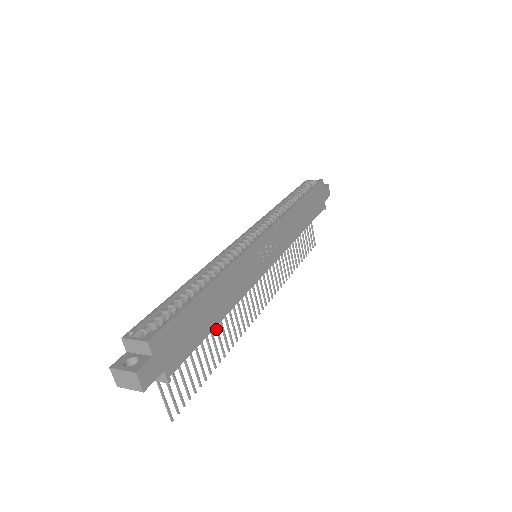
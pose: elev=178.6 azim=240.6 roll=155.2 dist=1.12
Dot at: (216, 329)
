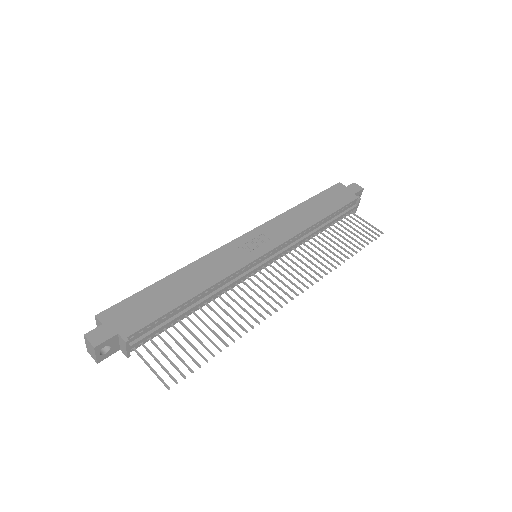
Dot at: occluded
